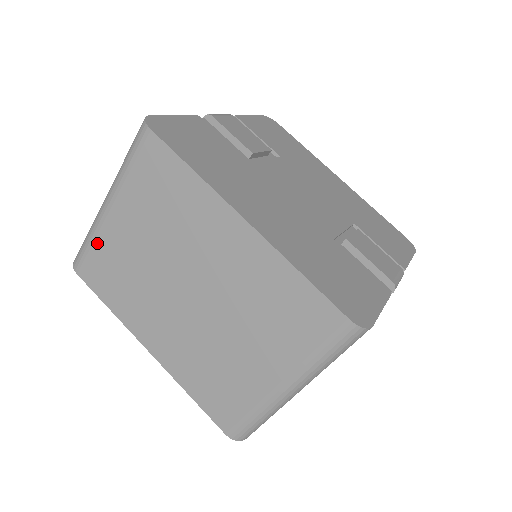
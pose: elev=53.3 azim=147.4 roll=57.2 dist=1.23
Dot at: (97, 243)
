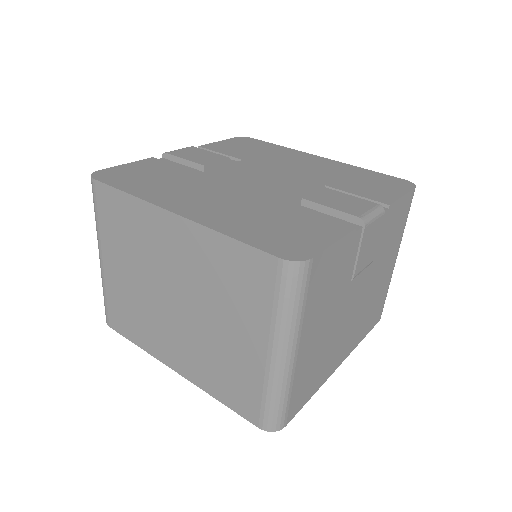
Dot at: (108, 293)
